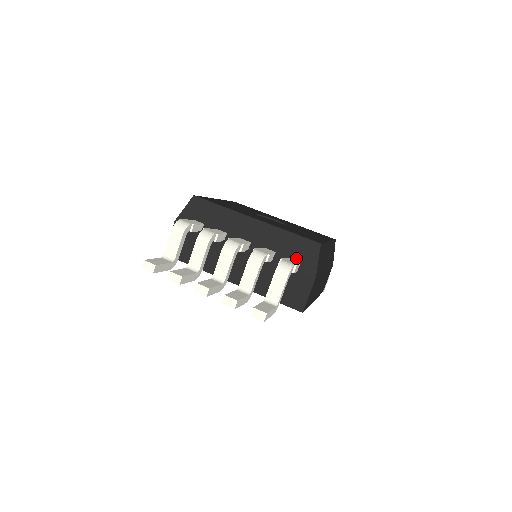
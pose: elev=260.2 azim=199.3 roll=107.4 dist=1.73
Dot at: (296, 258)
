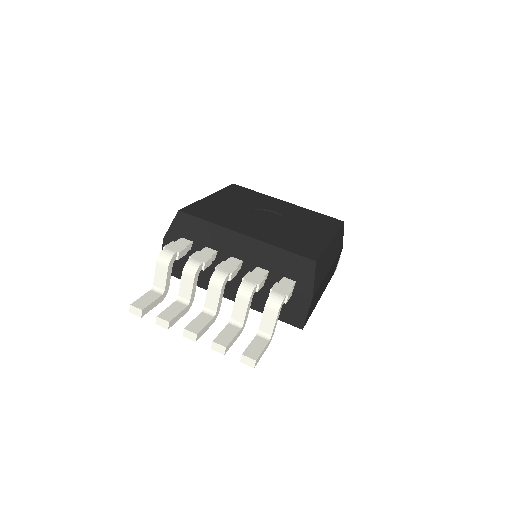
Dot at: (291, 277)
